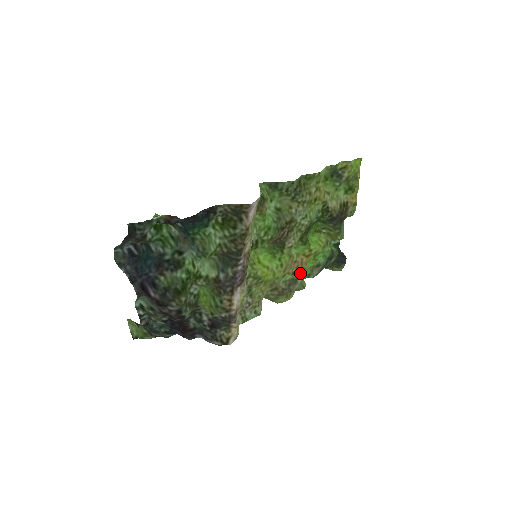
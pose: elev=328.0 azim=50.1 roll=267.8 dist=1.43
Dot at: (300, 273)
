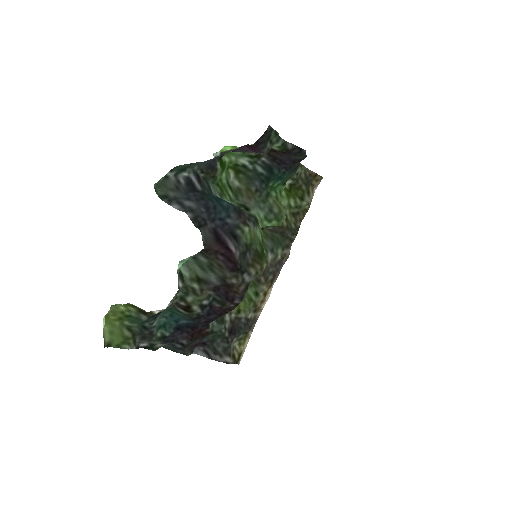
Dot at: occluded
